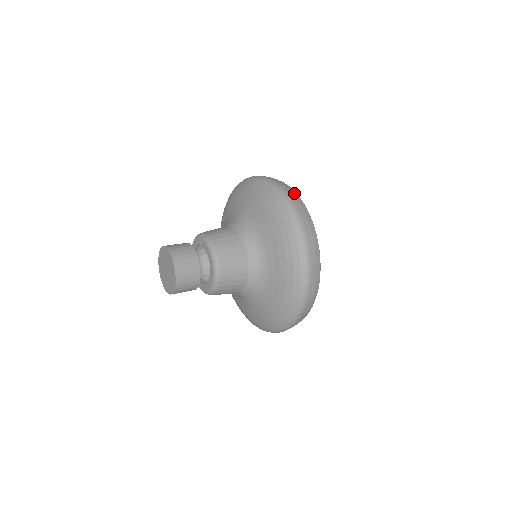
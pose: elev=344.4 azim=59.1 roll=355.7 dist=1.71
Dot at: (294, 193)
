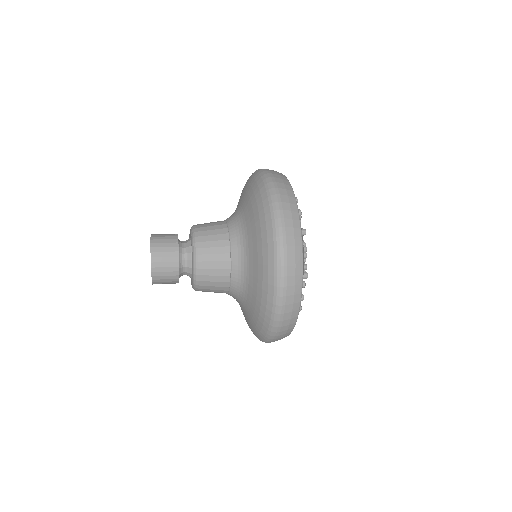
Dot at: (278, 172)
